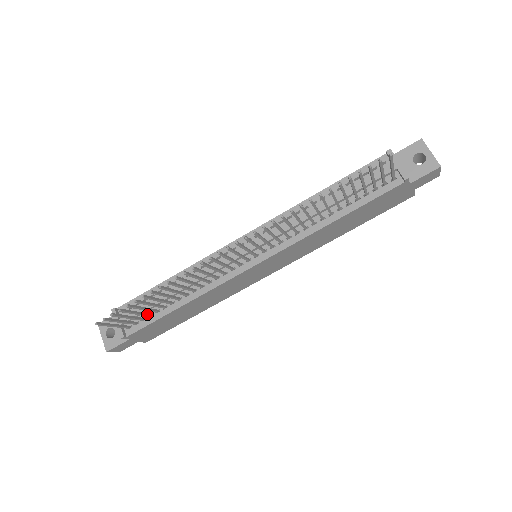
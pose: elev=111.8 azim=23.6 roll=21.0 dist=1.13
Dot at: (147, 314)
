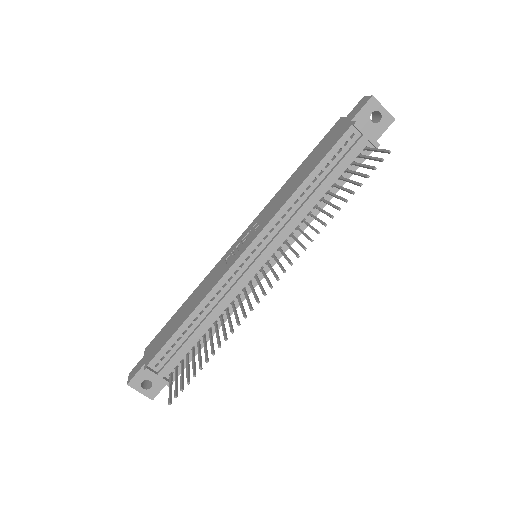
Dot at: (188, 358)
